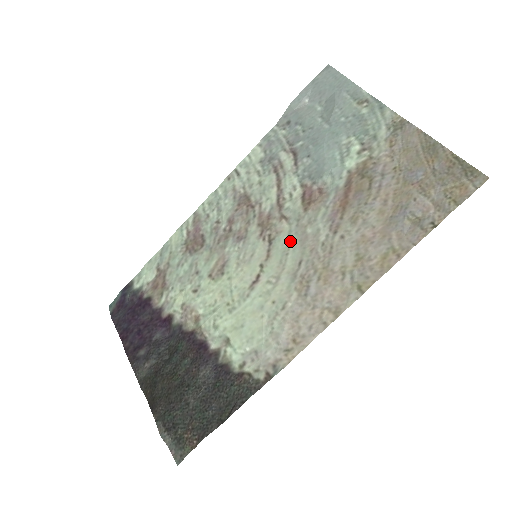
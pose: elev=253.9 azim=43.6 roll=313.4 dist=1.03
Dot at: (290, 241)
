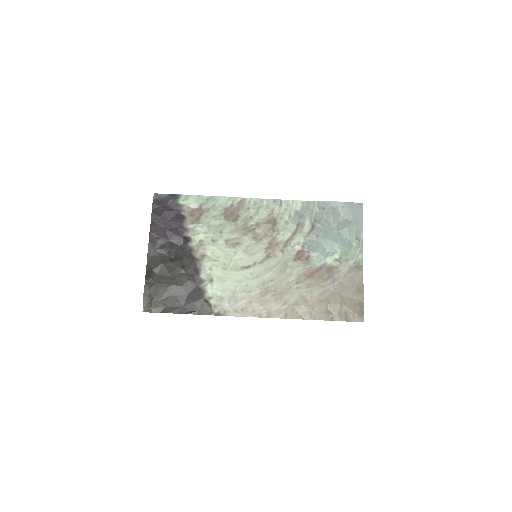
Dot at: (276, 266)
